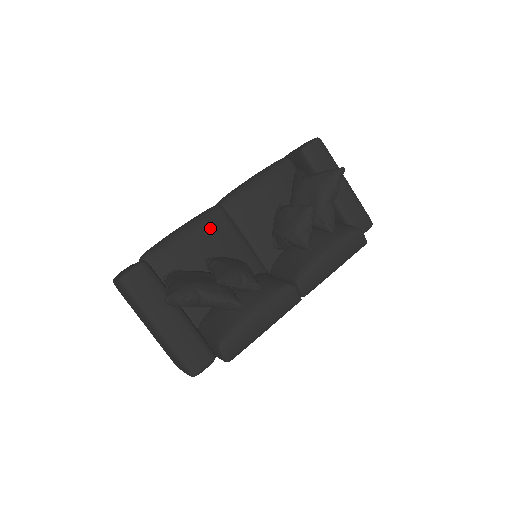
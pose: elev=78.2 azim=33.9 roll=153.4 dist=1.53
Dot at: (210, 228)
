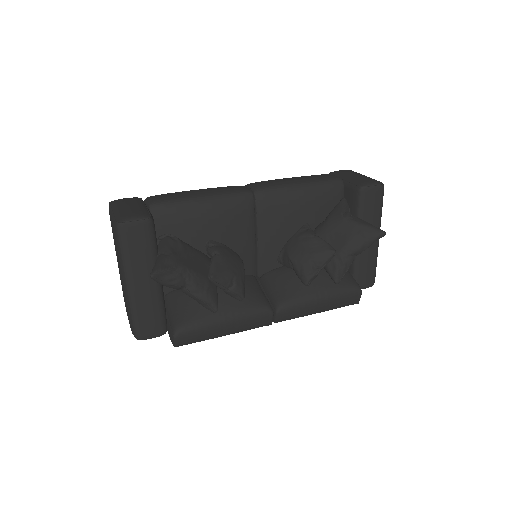
Dot at: (231, 212)
